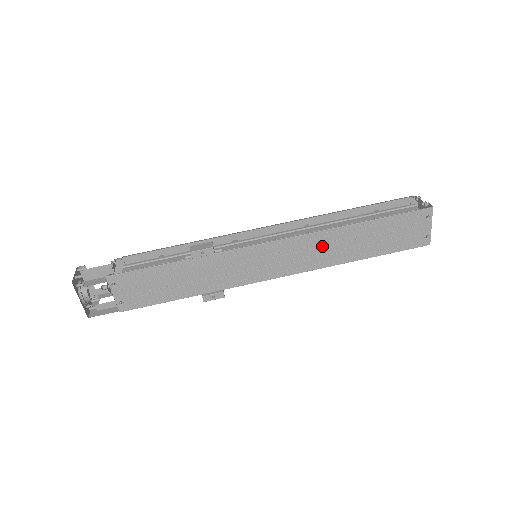
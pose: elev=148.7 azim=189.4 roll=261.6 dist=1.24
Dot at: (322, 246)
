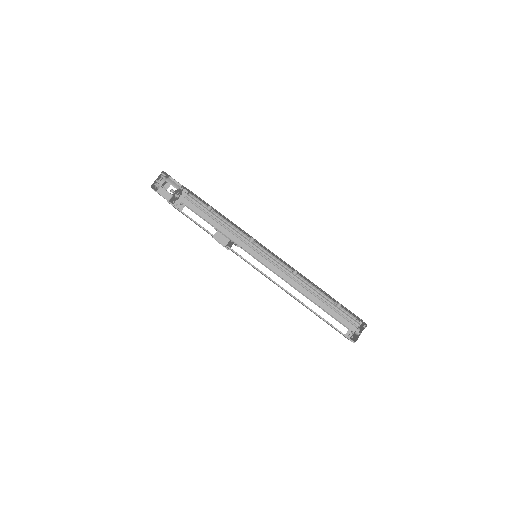
Dot at: occluded
